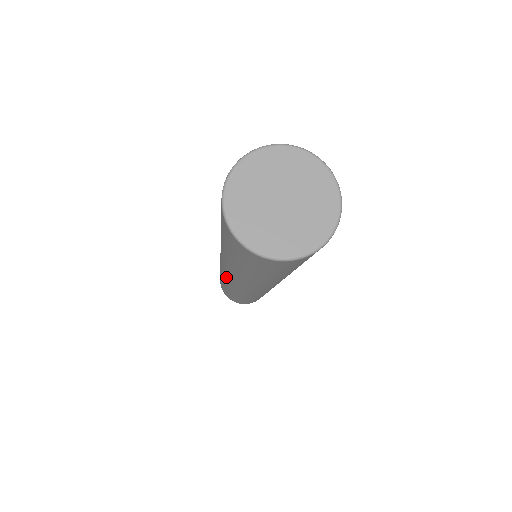
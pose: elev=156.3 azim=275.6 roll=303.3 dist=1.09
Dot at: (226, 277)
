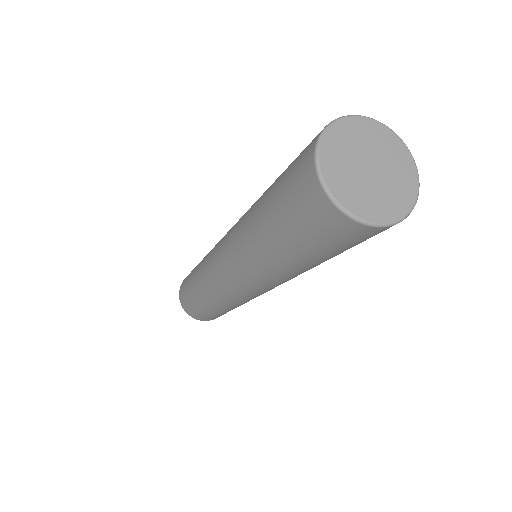
Dot at: (230, 286)
